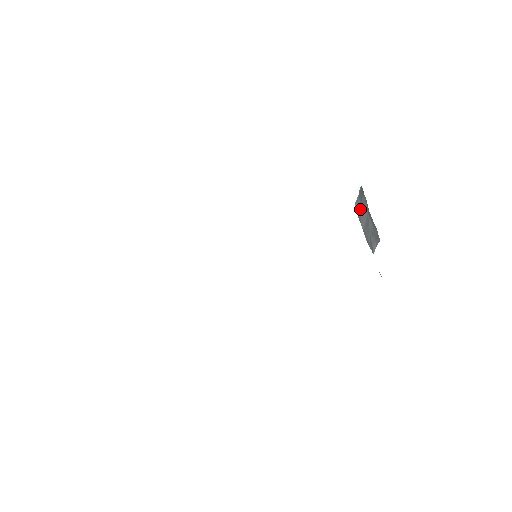
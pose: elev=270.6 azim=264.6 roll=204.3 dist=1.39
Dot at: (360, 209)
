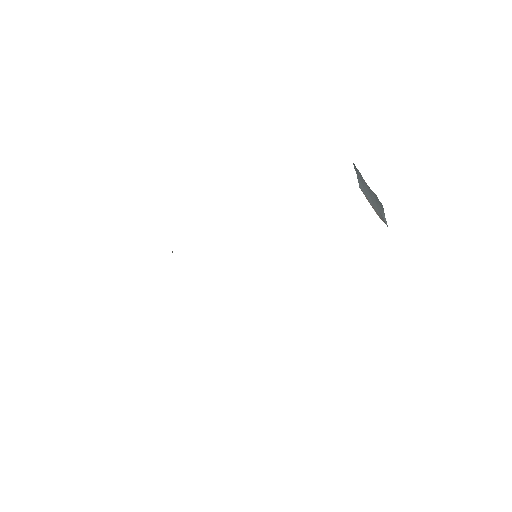
Dot at: (363, 188)
